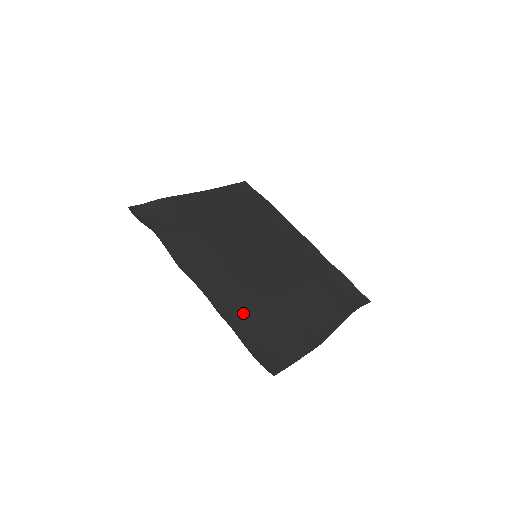
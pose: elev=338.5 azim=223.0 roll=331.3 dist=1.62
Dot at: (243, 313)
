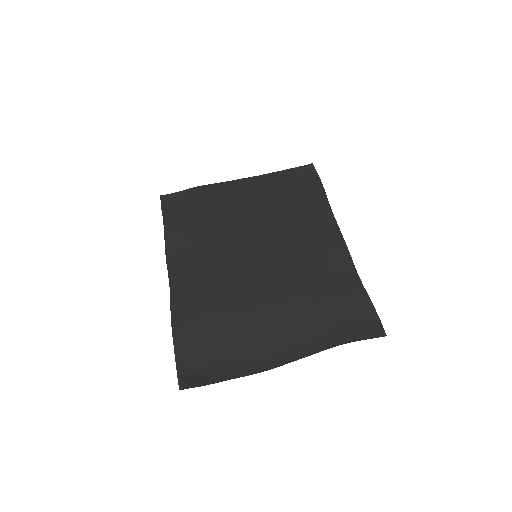
Dot at: (194, 317)
